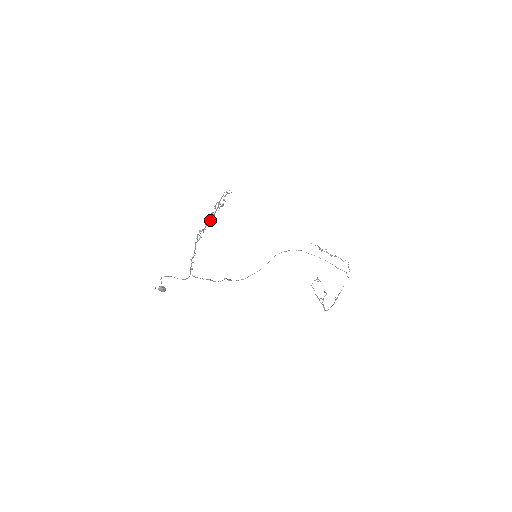
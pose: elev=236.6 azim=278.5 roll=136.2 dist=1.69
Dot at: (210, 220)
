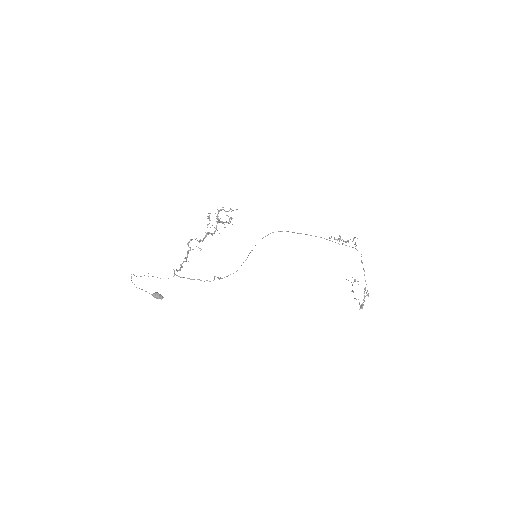
Dot at: (209, 233)
